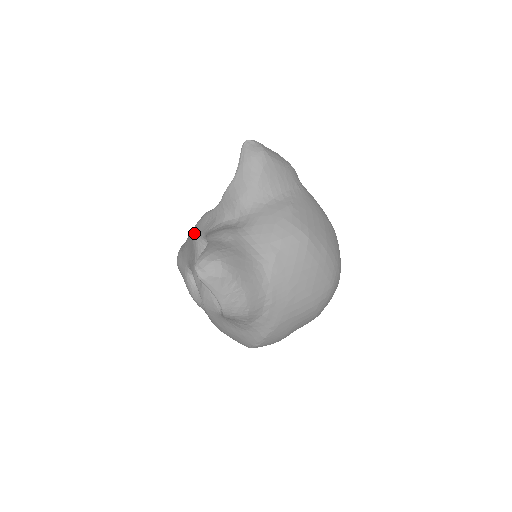
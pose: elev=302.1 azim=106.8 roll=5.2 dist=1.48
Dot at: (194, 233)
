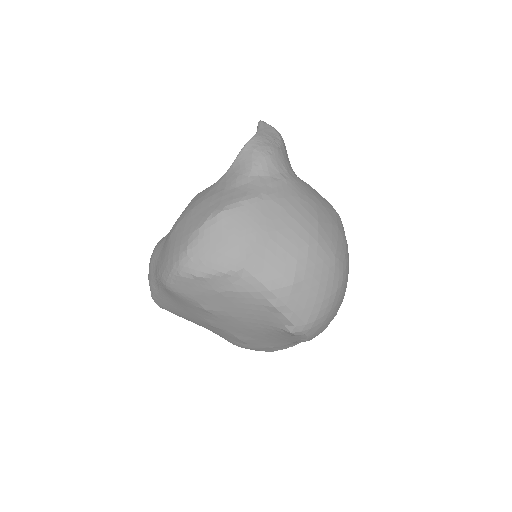
Dot at: occluded
